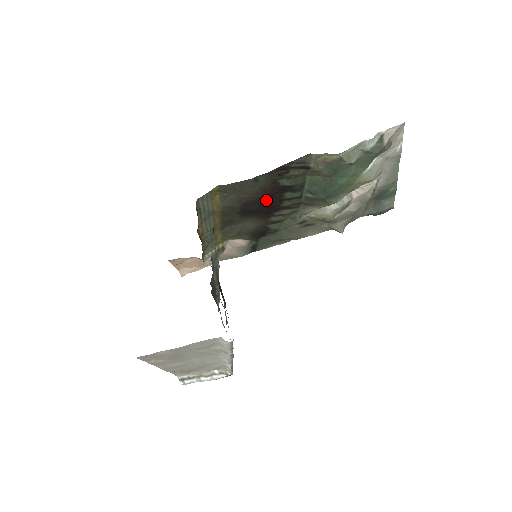
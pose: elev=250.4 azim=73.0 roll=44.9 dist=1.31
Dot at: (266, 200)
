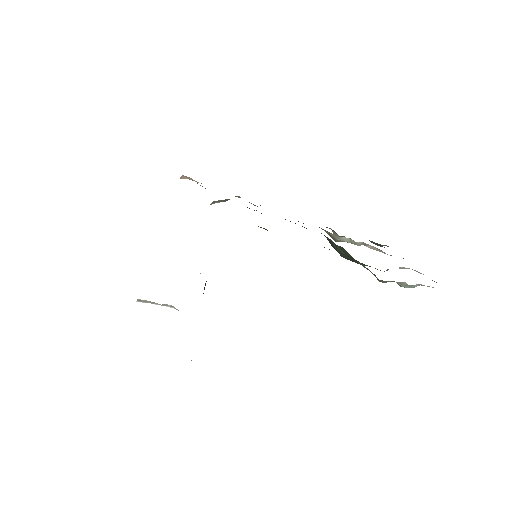
Dot at: occluded
